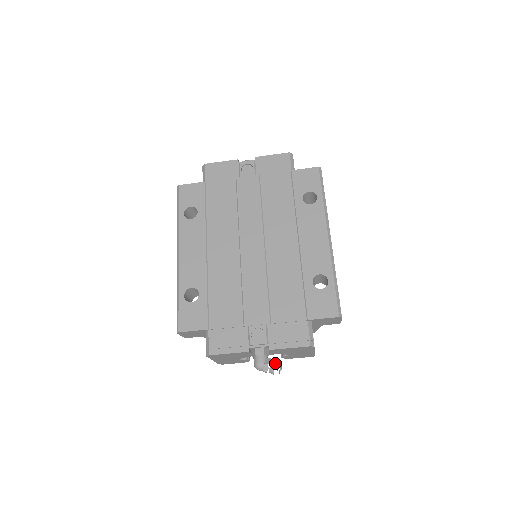
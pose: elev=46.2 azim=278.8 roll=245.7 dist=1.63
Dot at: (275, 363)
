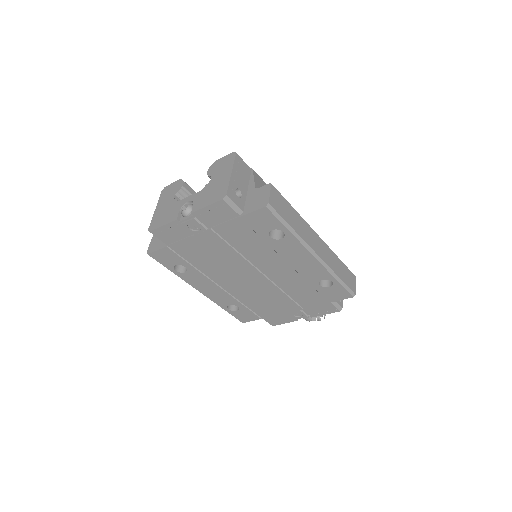
Dot at: (319, 318)
